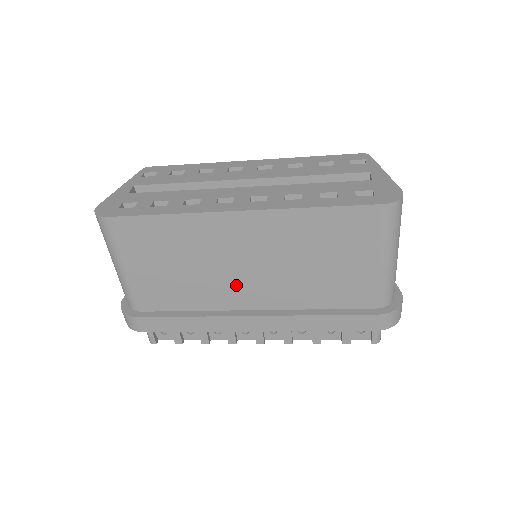
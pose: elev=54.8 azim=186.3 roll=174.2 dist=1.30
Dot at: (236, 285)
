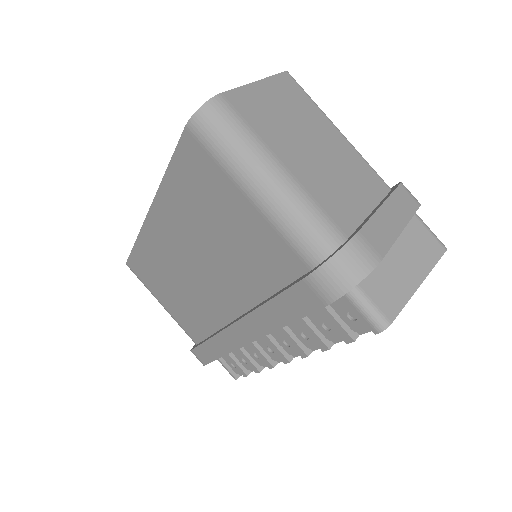
Dot at: (207, 293)
